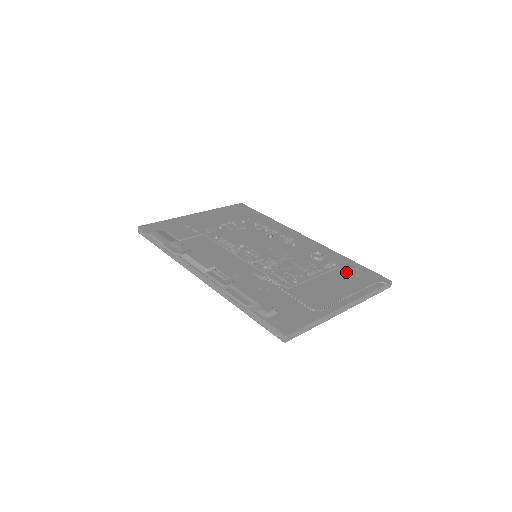
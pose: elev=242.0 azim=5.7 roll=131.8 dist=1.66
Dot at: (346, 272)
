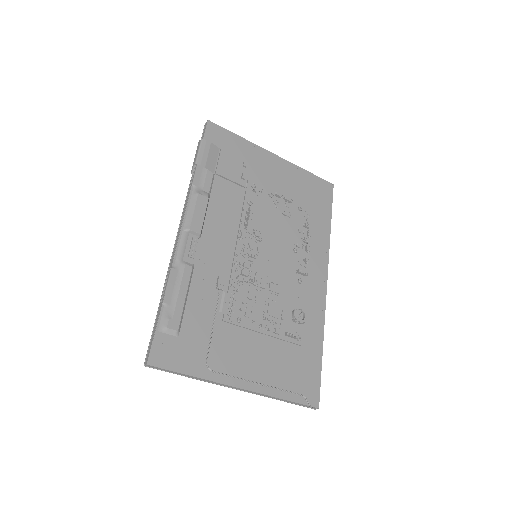
Dot at: (297, 356)
